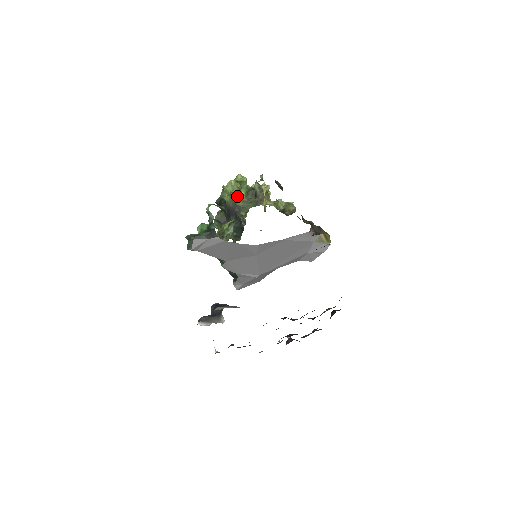
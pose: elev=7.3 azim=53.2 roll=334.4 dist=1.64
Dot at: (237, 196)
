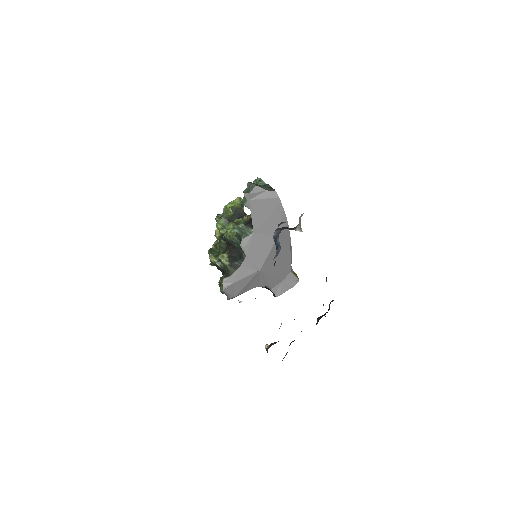
Dot at: occluded
